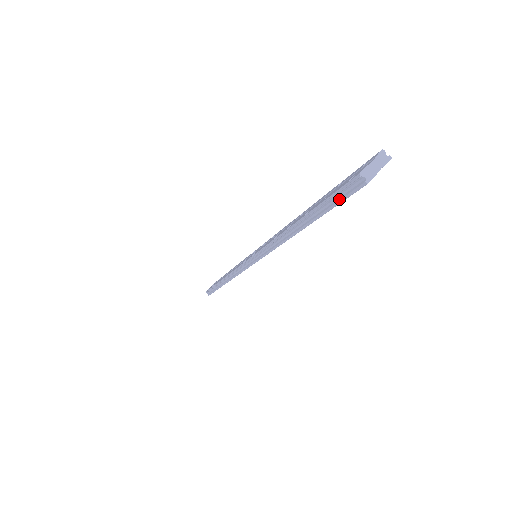
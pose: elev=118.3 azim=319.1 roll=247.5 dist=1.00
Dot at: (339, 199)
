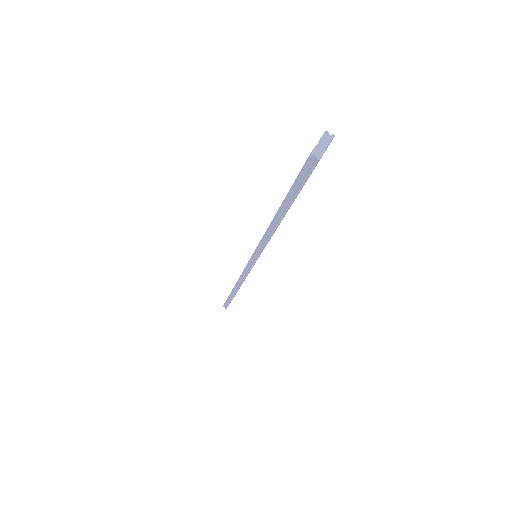
Dot at: (302, 180)
